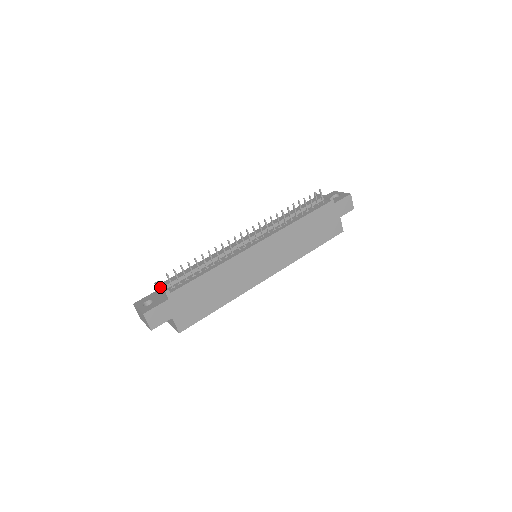
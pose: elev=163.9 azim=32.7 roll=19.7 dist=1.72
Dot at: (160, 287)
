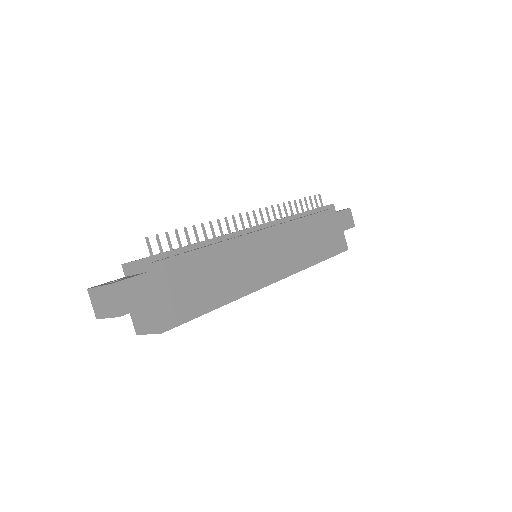
Dot at: occluded
